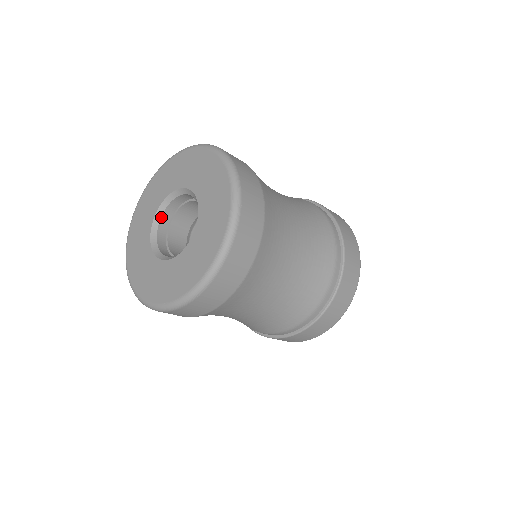
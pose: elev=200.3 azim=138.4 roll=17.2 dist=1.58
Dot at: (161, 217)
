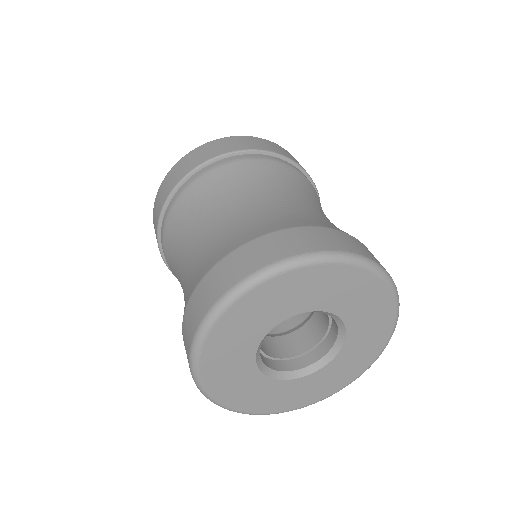
Dot at: (261, 344)
